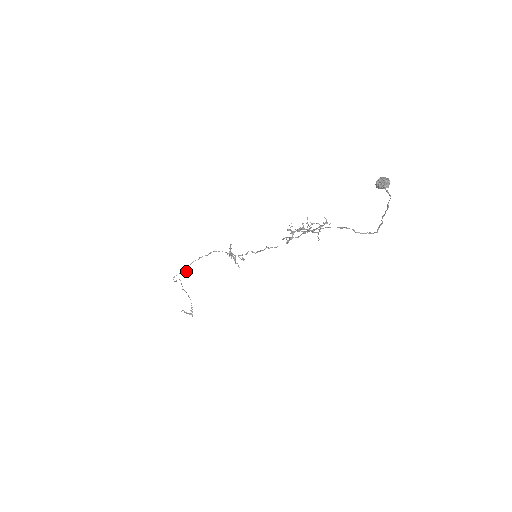
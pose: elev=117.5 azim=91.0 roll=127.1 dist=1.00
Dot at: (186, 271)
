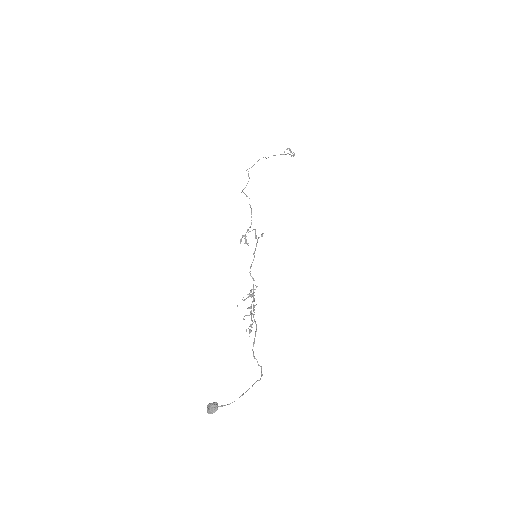
Dot at: occluded
